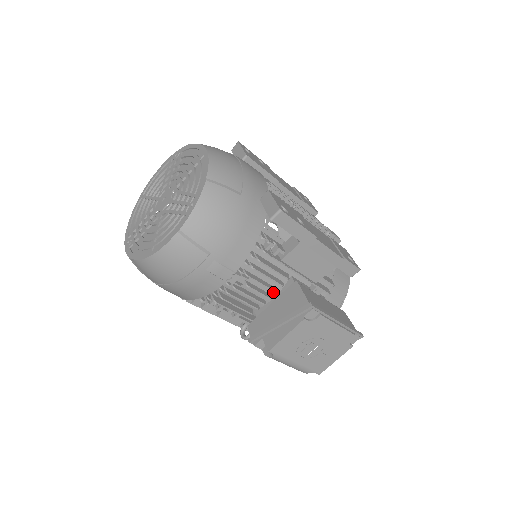
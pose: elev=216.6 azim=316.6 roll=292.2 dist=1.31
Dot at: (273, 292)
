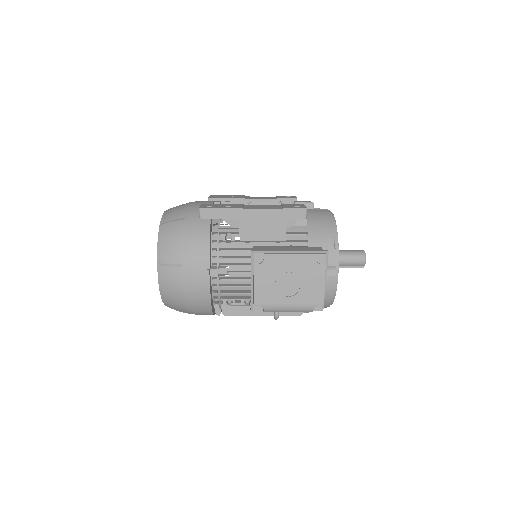
Dot at: occluded
